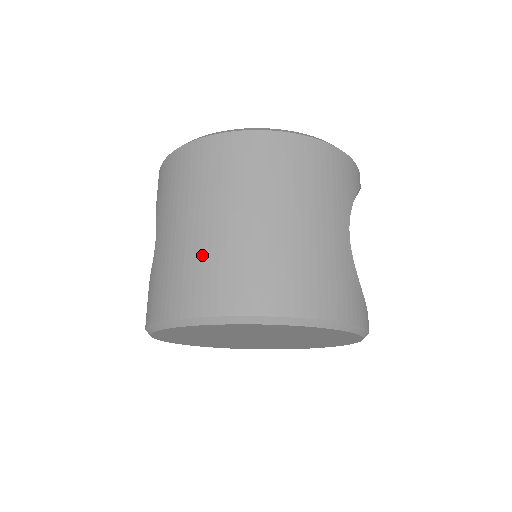
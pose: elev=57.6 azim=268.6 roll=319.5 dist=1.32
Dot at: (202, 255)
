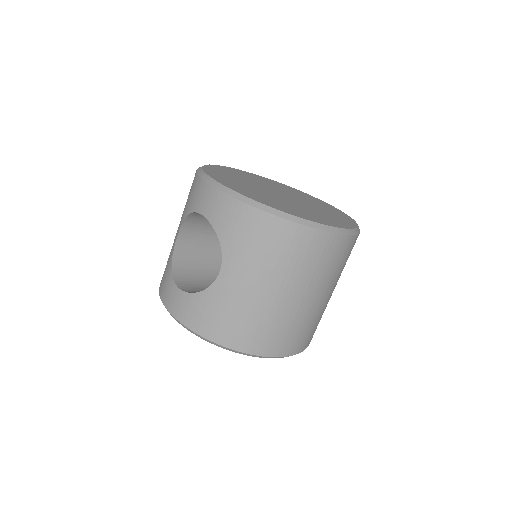
Dot at: (272, 318)
